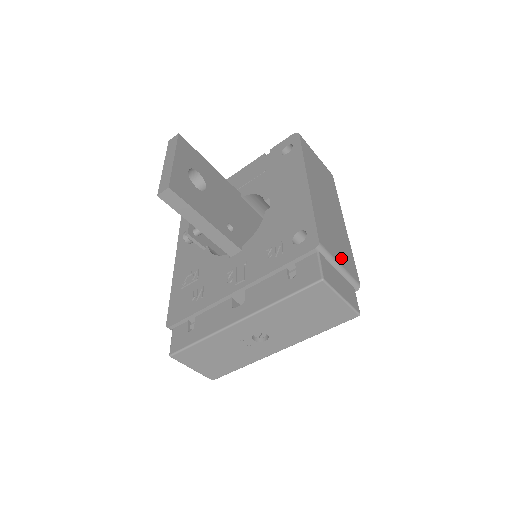
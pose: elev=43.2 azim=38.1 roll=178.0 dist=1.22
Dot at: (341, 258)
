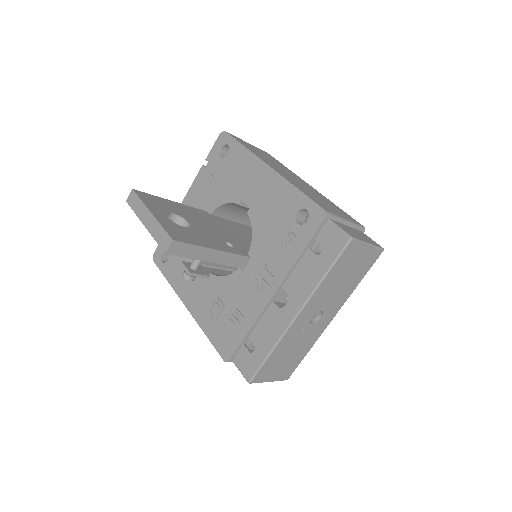
Dot at: (340, 214)
